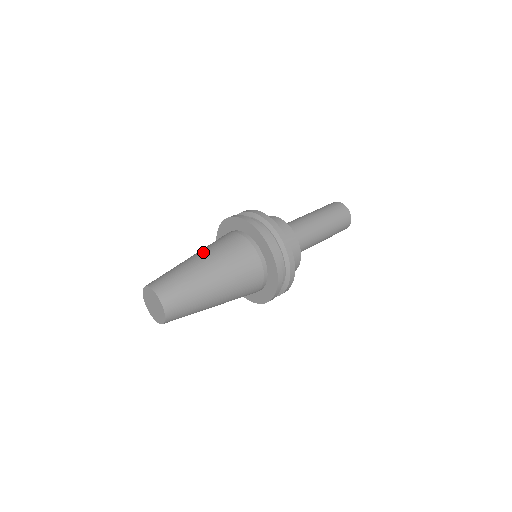
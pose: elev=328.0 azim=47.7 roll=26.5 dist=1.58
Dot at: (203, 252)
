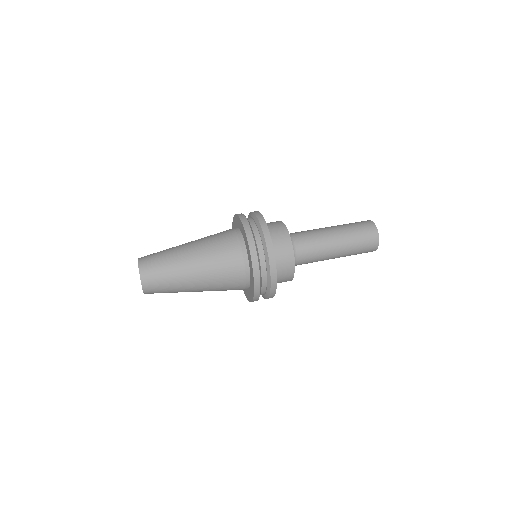
Dot at: (200, 255)
